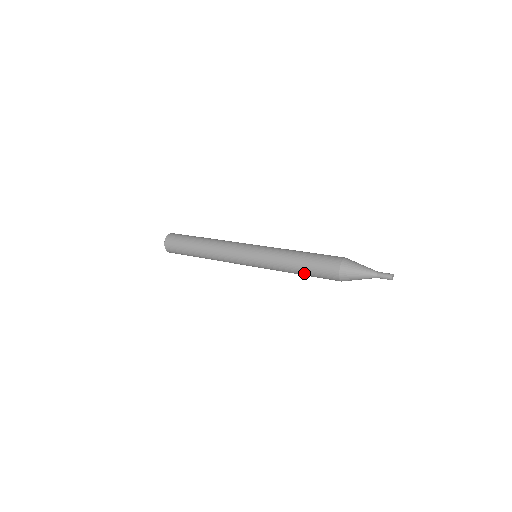
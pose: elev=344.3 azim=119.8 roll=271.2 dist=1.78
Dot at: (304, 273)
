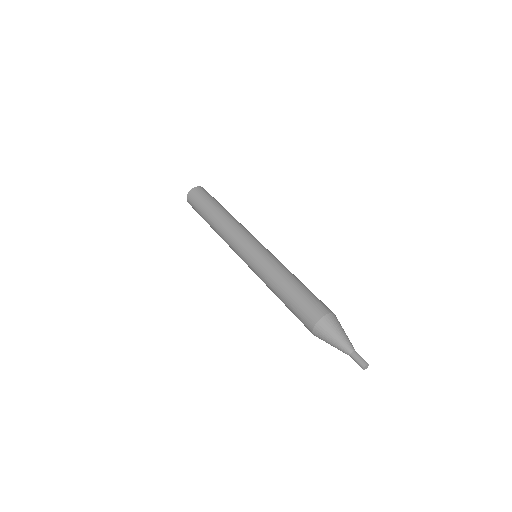
Dot at: (284, 302)
